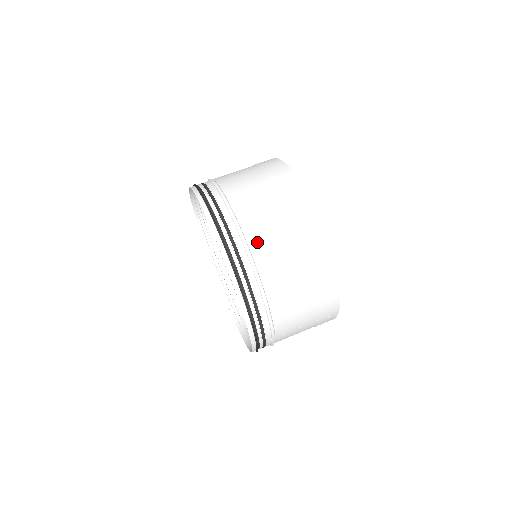
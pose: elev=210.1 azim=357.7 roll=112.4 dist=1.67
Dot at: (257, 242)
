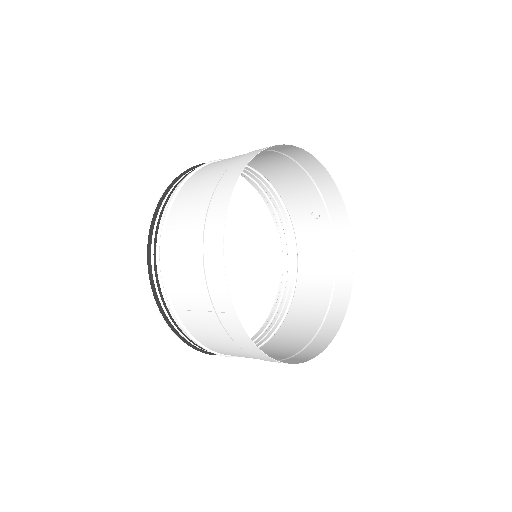
Dot at: (189, 184)
